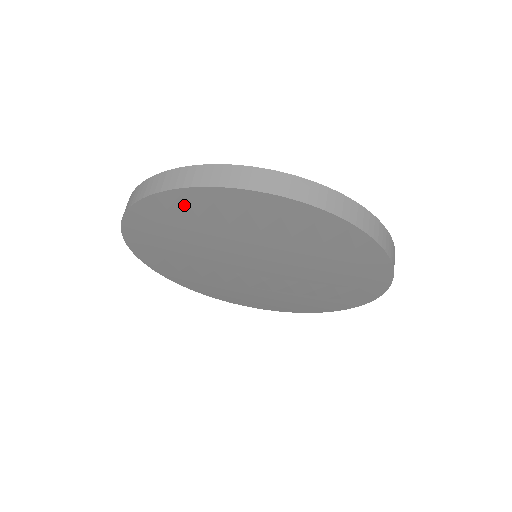
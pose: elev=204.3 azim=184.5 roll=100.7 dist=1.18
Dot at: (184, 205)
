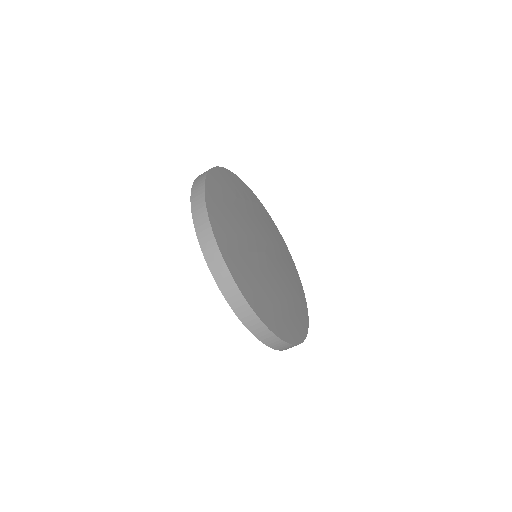
Dot at: occluded
